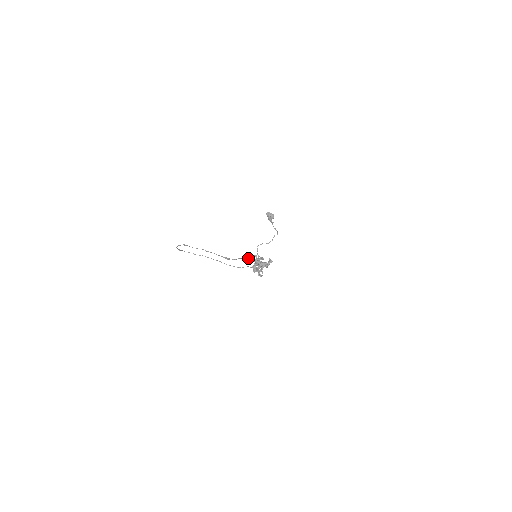
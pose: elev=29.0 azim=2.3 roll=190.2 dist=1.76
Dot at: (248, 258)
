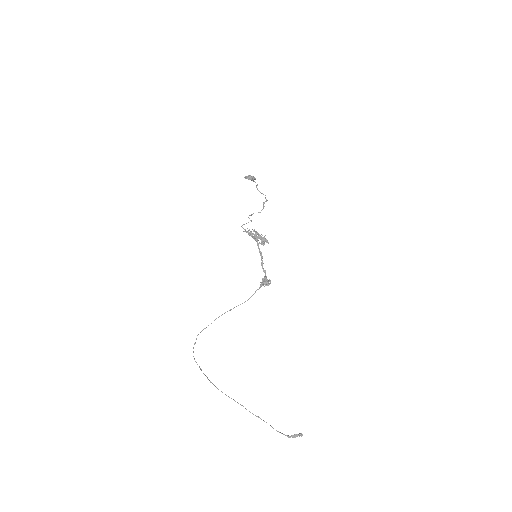
Dot at: occluded
